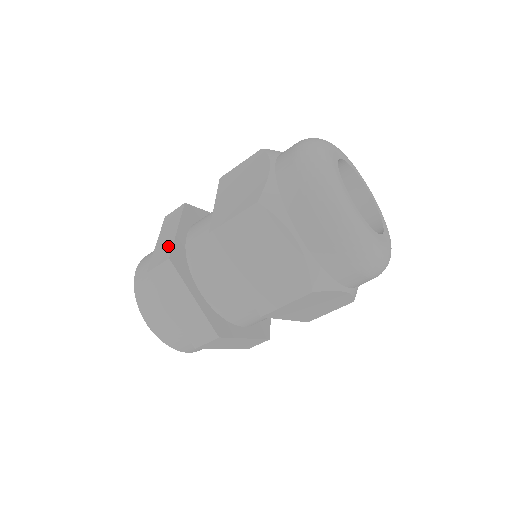
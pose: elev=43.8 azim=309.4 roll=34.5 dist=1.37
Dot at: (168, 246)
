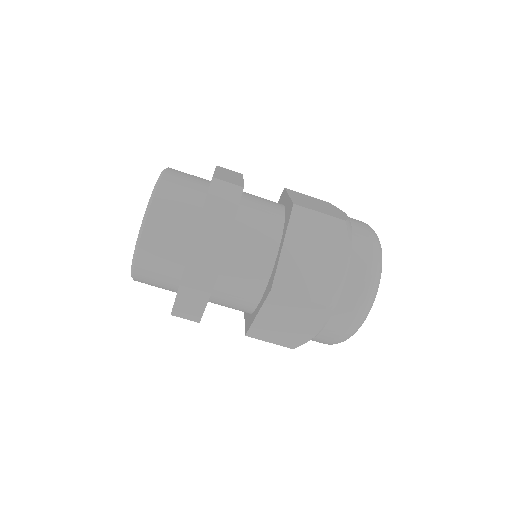
Dot at: (237, 181)
